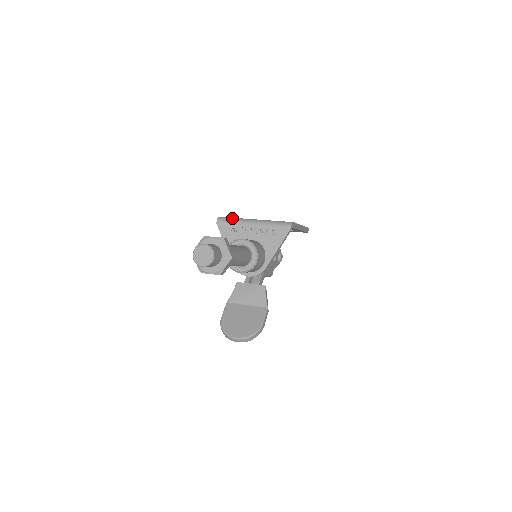
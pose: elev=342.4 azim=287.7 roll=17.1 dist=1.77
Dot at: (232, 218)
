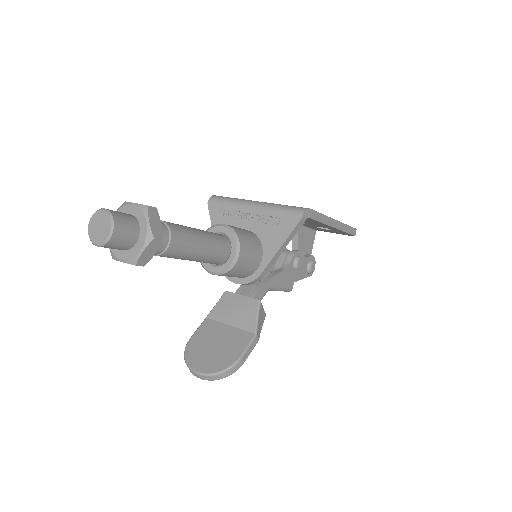
Dot at: (229, 197)
